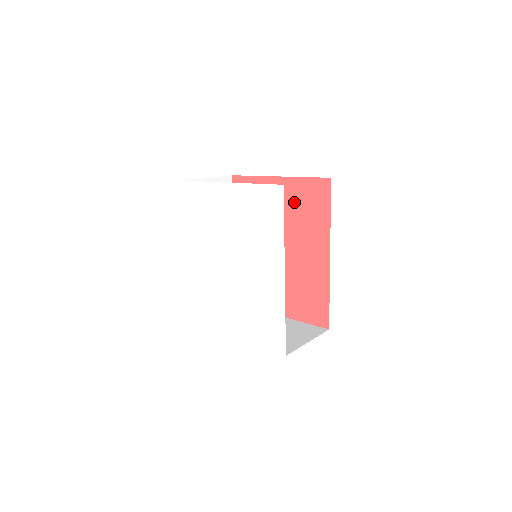
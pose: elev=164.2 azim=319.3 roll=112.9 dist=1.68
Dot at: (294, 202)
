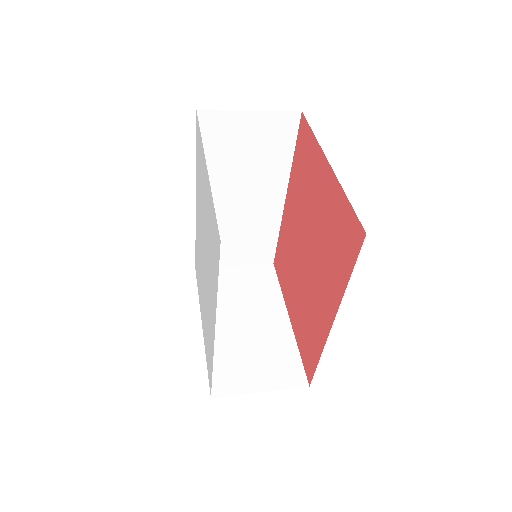
Dot at: (330, 217)
